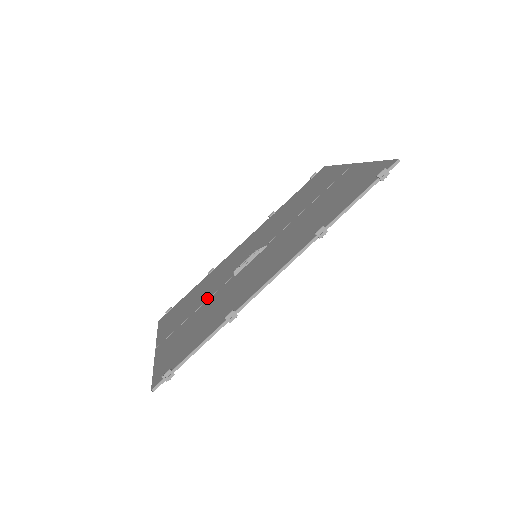
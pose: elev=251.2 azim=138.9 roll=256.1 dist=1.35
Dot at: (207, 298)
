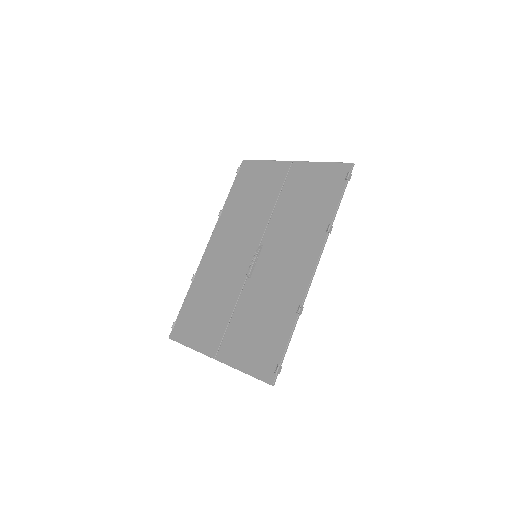
Dot at: (233, 303)
